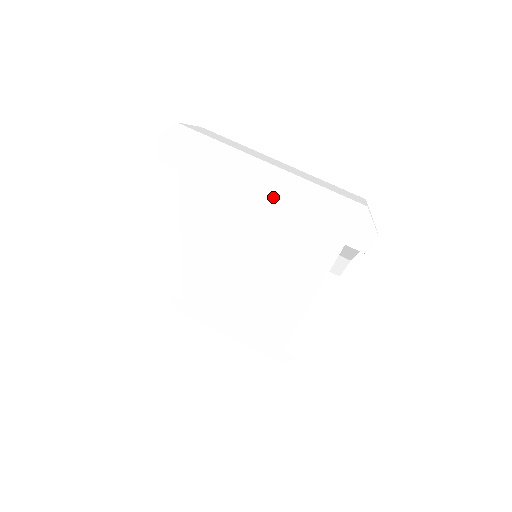
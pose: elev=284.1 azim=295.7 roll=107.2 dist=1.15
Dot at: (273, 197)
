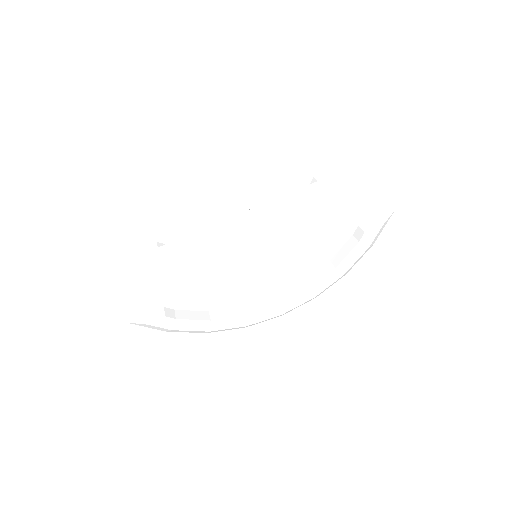
Dot at: (350, 199)
